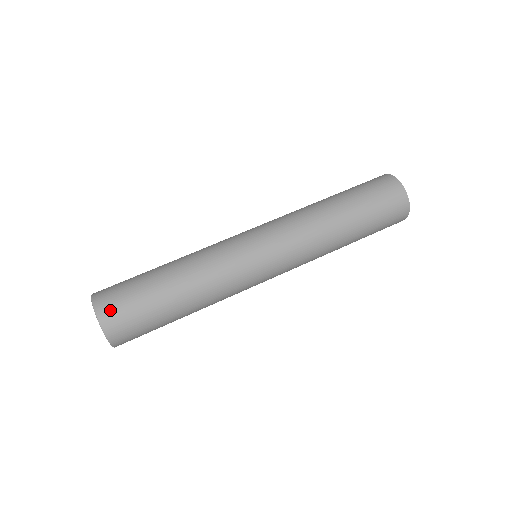
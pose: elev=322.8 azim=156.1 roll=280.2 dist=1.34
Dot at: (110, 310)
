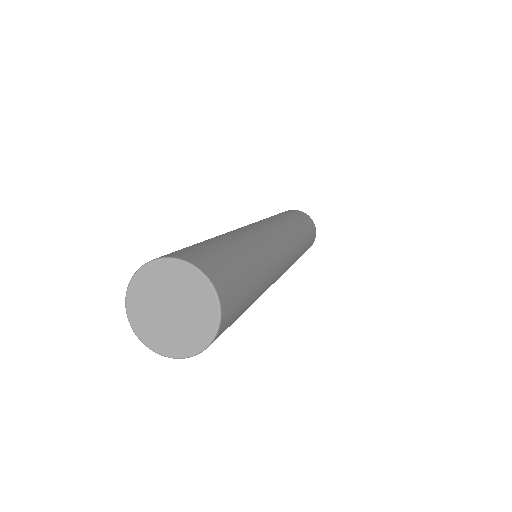
Dot at: (207, 263)
